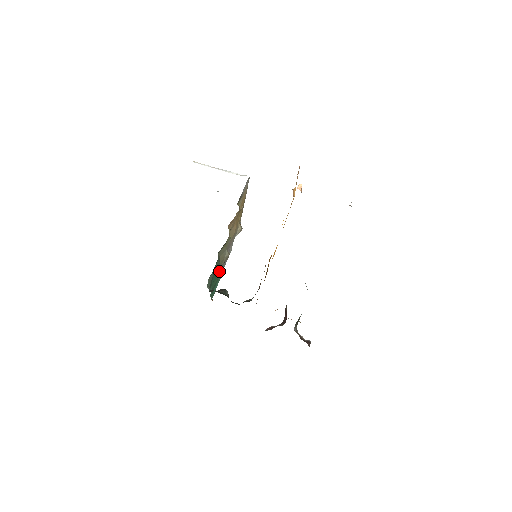
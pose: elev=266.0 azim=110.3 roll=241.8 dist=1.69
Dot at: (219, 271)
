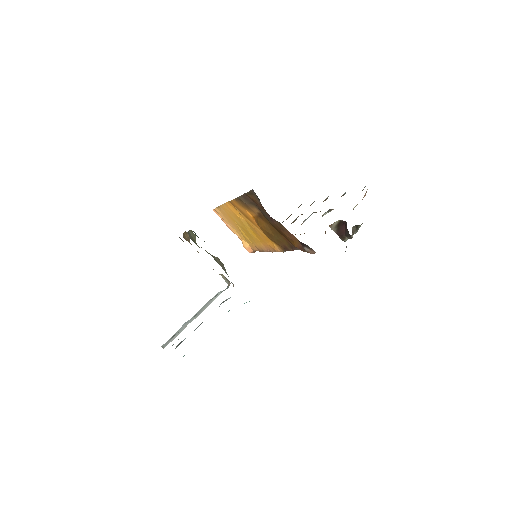
Dot at: occluded
